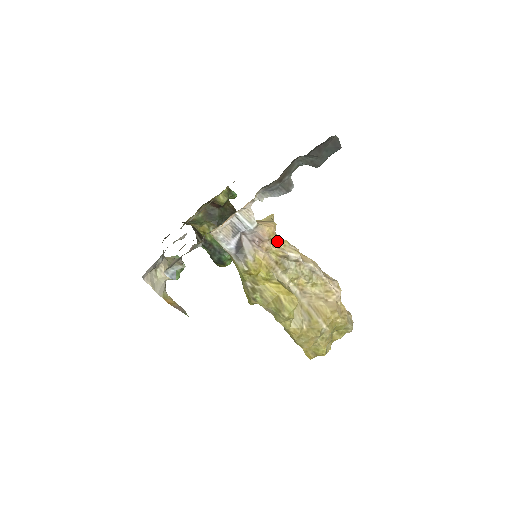
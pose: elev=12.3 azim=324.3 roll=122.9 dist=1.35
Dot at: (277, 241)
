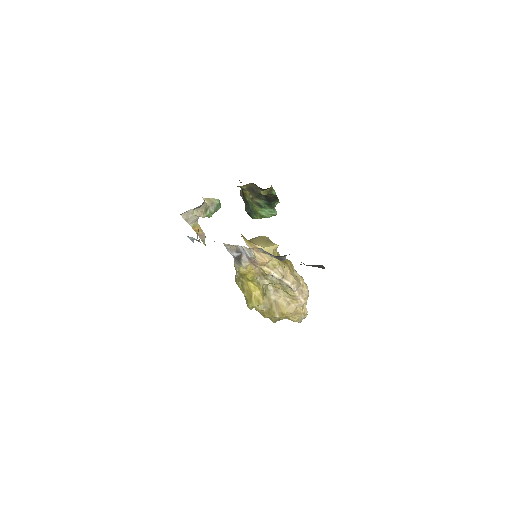
Dot at: (270, 263)
